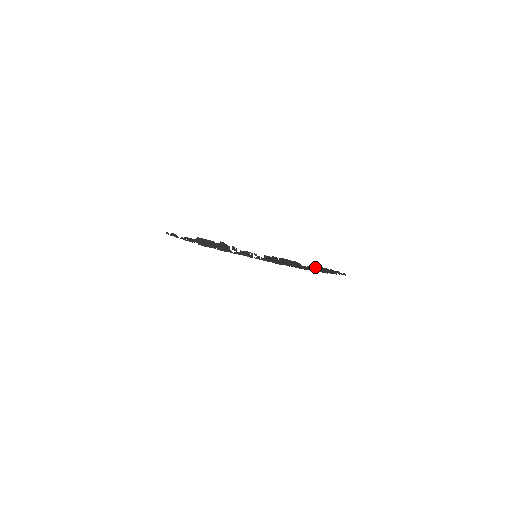
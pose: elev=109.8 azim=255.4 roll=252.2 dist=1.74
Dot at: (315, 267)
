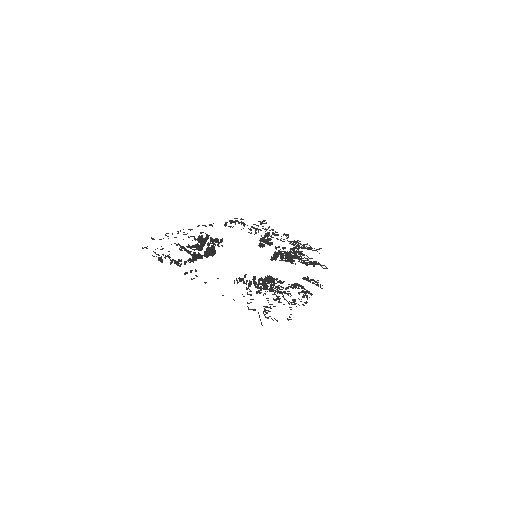
Dot at: (253, 309)
